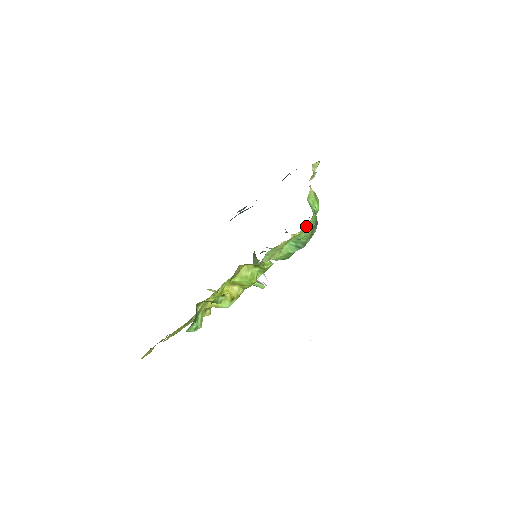
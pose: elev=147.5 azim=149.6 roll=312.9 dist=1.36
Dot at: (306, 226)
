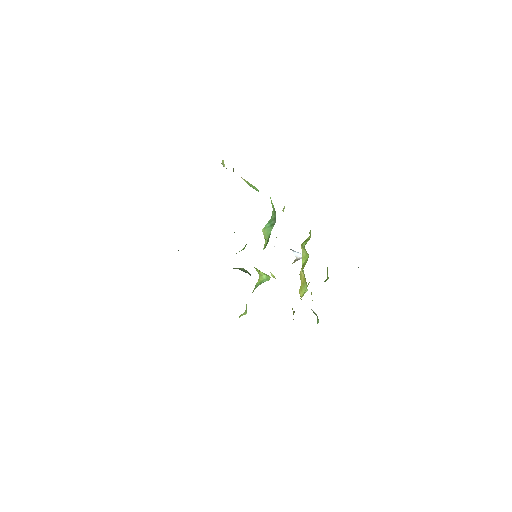
Dot at: occluded
